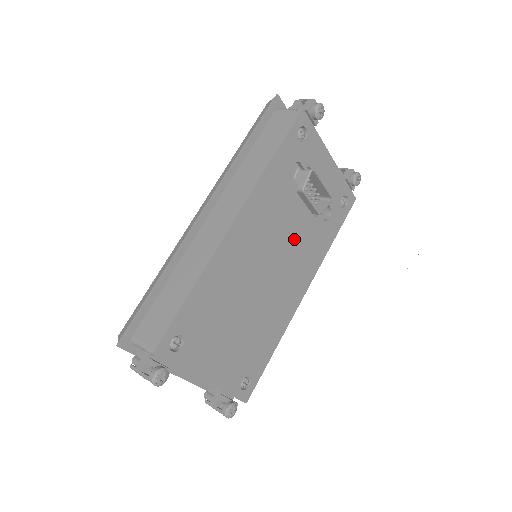
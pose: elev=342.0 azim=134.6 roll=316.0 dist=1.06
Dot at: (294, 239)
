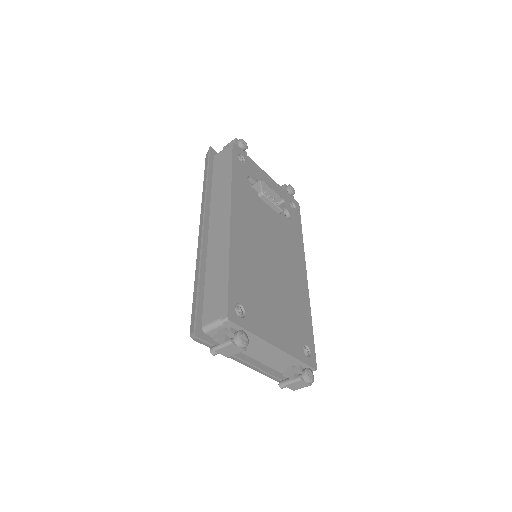
Dot at: (276, 231)
